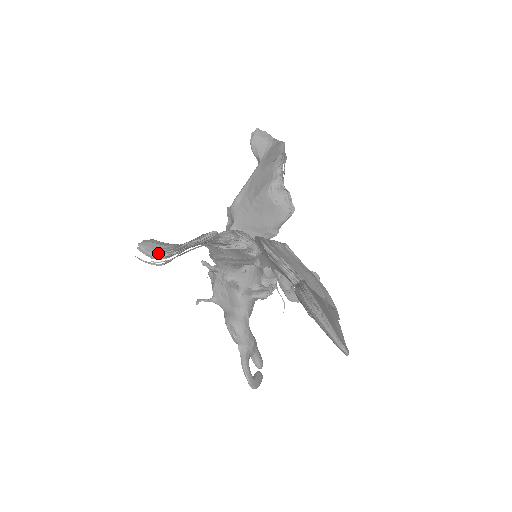
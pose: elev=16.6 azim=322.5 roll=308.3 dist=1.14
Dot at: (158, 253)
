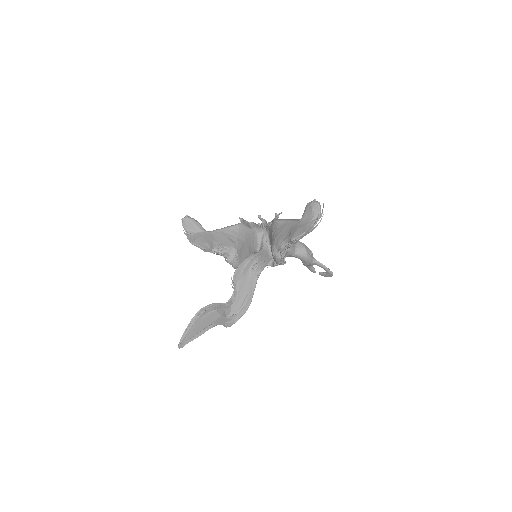
Dot at: (186, 230)
